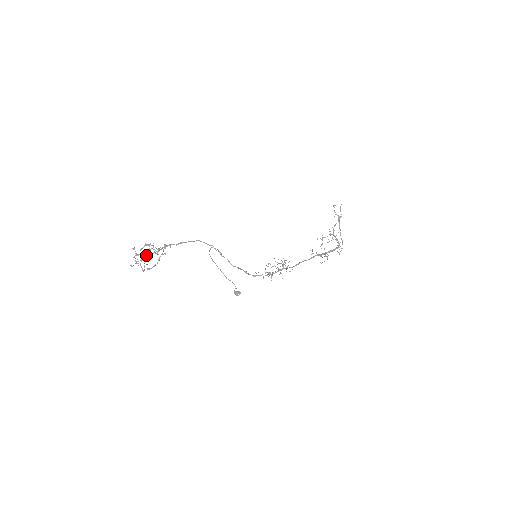
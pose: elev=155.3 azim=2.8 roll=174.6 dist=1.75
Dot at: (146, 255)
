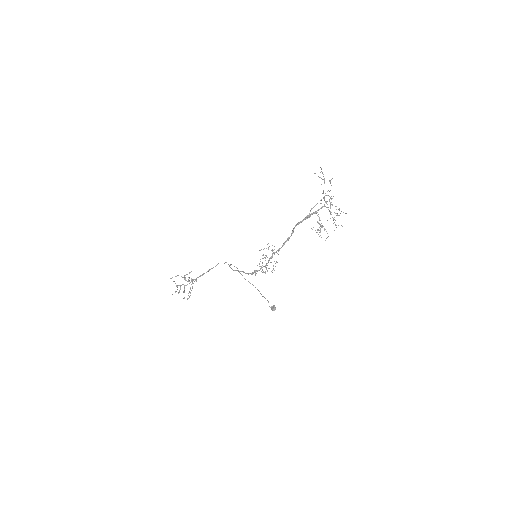
Dot at: occluded
